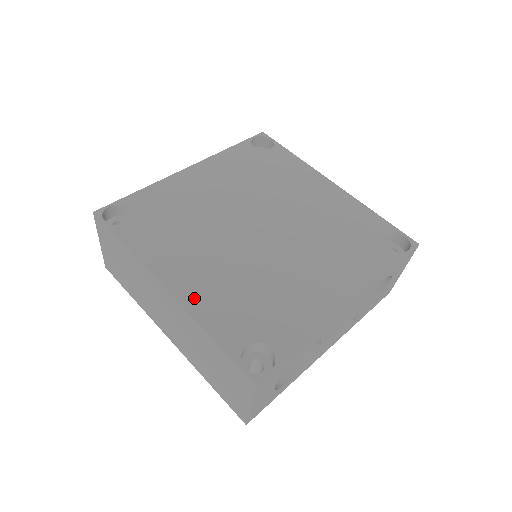
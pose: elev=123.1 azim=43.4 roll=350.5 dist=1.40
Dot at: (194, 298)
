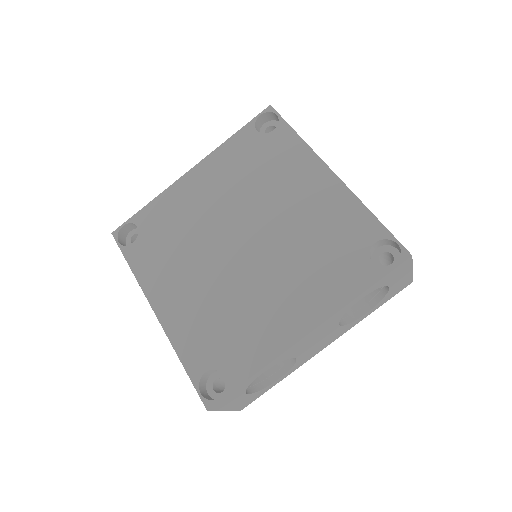
Dot at: (173, 322)
